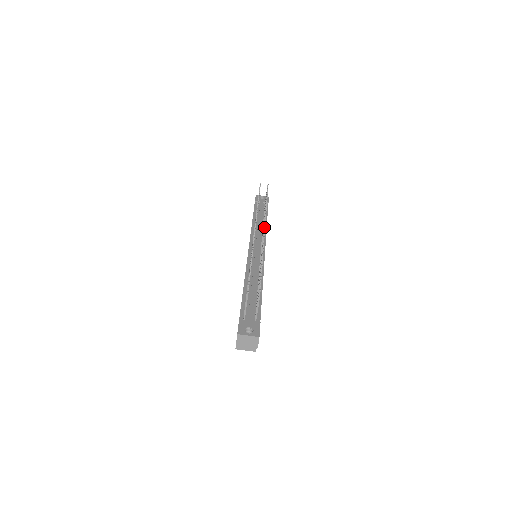
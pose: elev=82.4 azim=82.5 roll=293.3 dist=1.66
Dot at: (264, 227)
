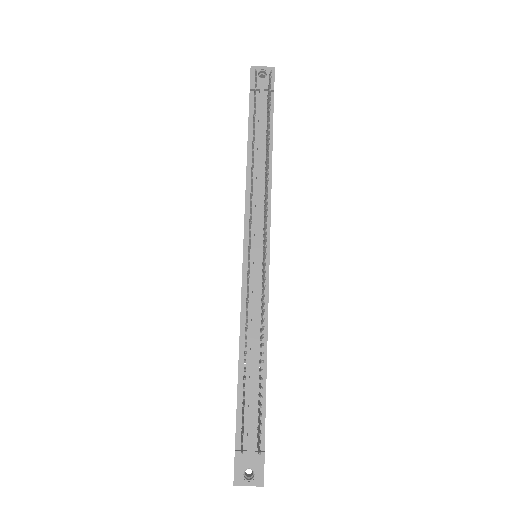
Dot at: occluded
